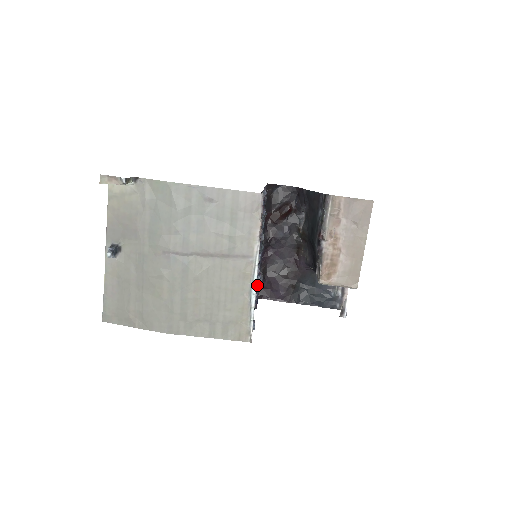
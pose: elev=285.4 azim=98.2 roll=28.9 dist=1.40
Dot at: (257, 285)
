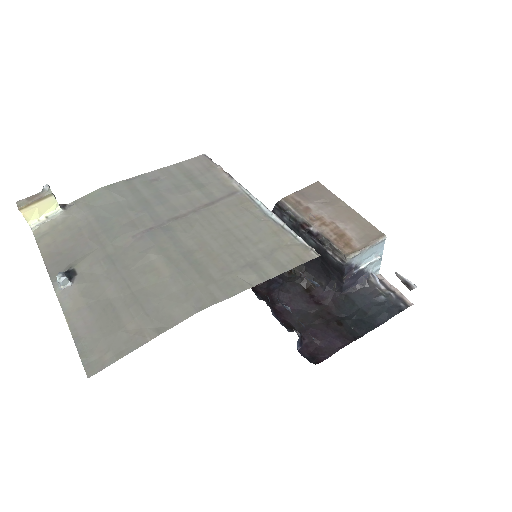
Dot at: occluded
